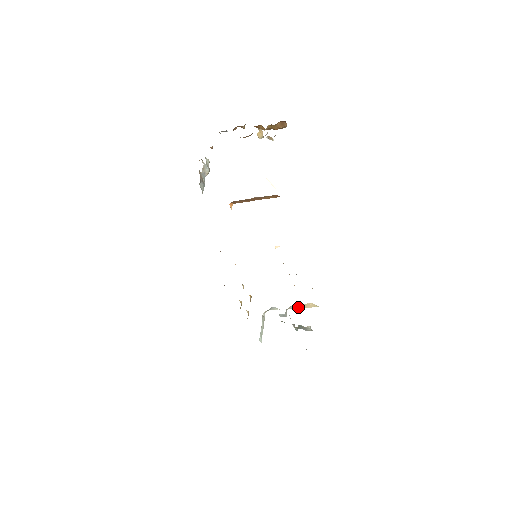
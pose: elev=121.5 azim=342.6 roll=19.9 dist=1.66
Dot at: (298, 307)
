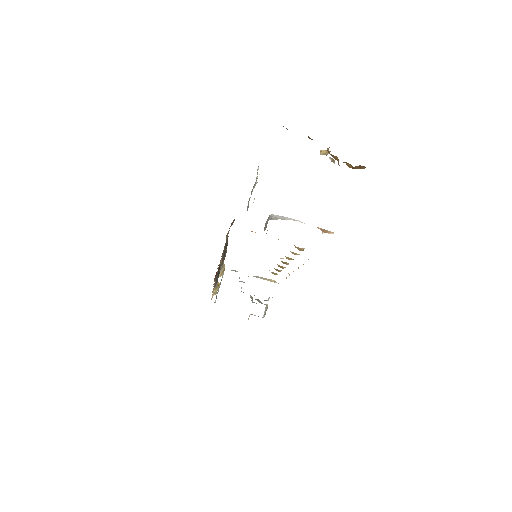
Dot at: occluded
